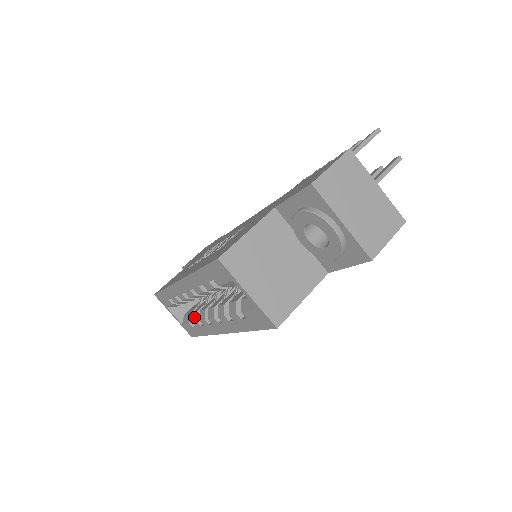
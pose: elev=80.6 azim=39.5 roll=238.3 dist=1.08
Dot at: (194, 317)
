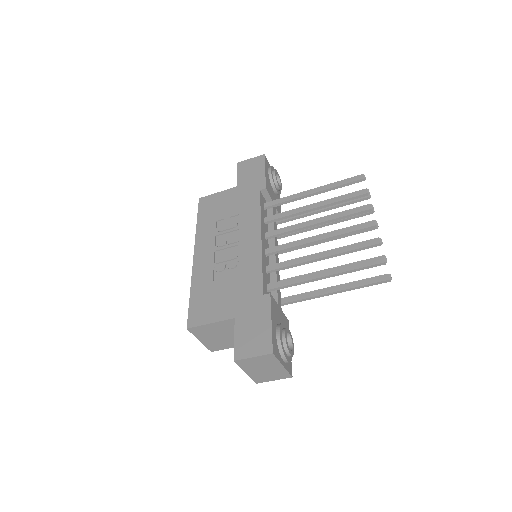
Dot at: occluded
